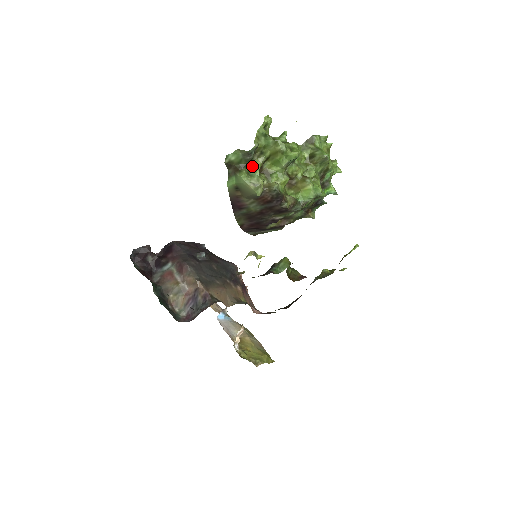
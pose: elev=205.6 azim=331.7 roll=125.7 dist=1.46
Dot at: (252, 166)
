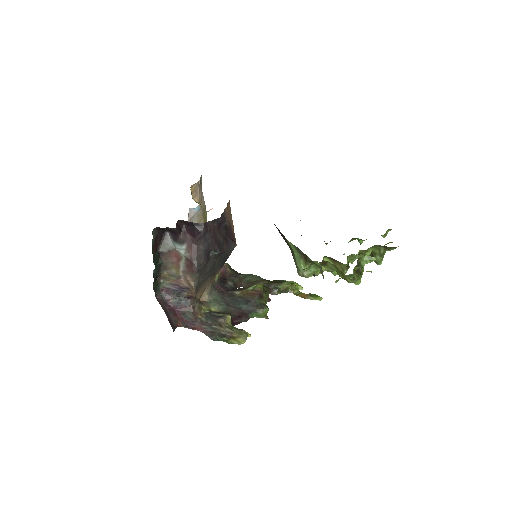
Dot at: occluded
